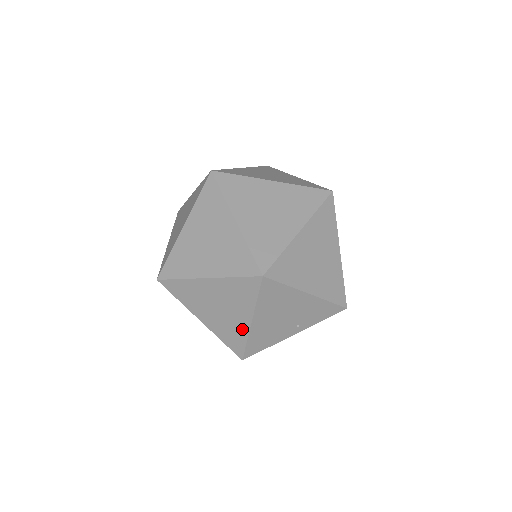
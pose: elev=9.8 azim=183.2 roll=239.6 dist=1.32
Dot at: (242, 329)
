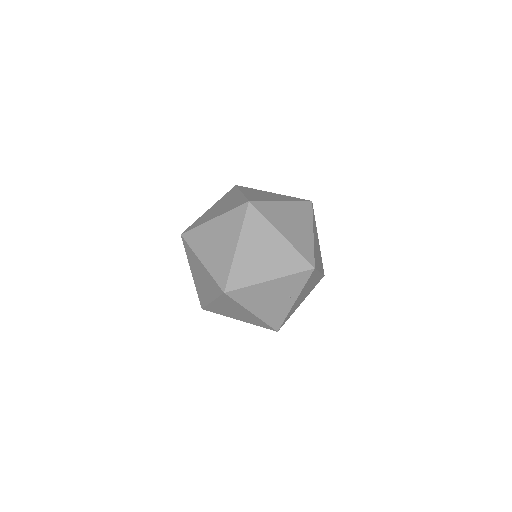
Dot at: (255, 318)
